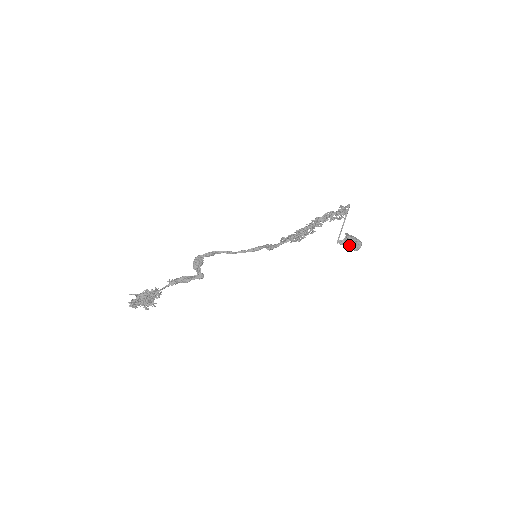
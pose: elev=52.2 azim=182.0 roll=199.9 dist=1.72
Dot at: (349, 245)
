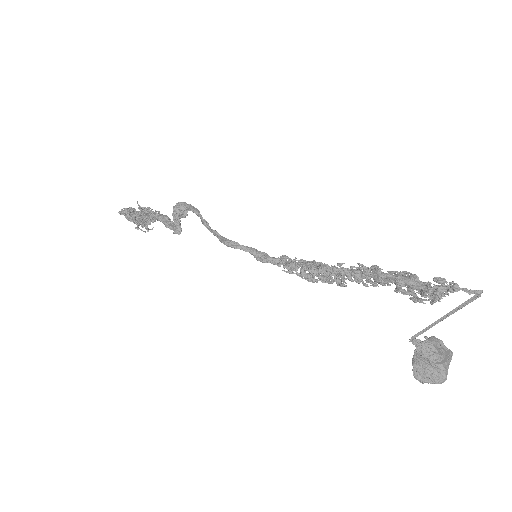
Dot at: (413, 360)
